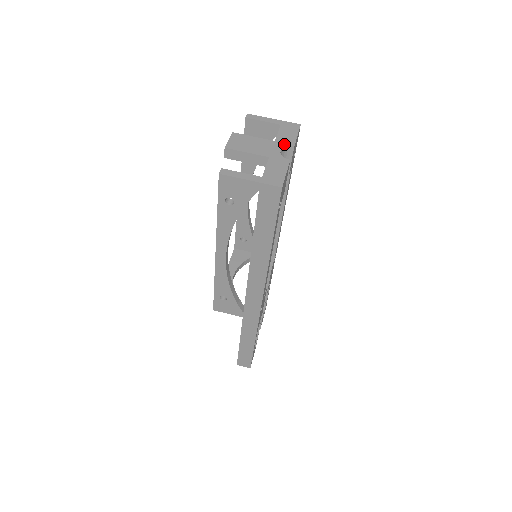
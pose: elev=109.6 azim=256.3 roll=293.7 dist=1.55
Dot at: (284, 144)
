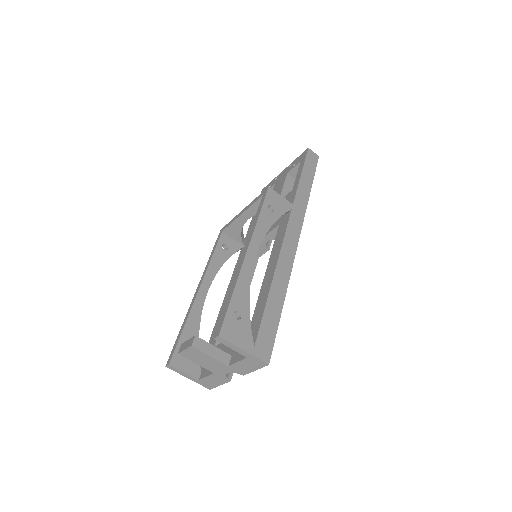
Dot at: (235, 371)
